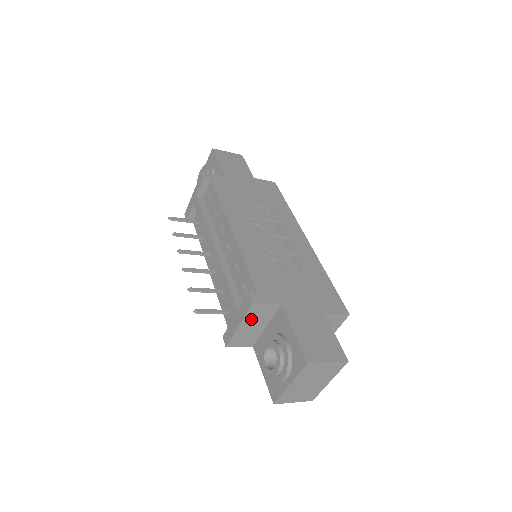
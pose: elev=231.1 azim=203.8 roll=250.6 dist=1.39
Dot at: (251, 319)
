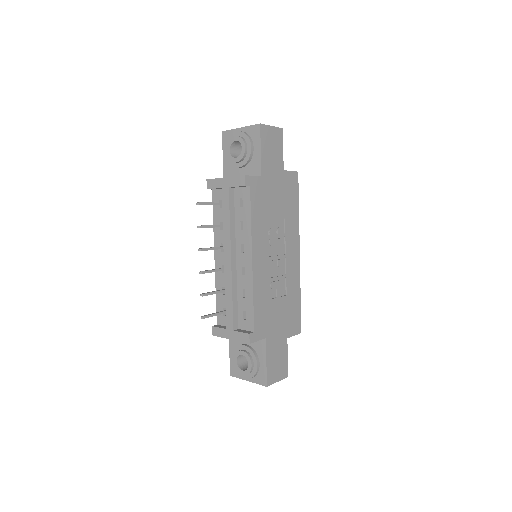
Dot at: occluded
